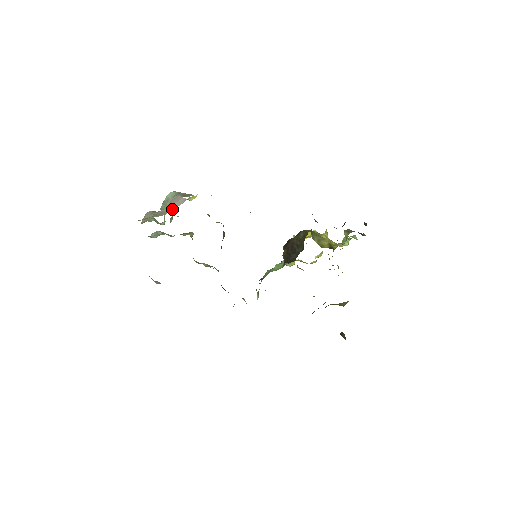
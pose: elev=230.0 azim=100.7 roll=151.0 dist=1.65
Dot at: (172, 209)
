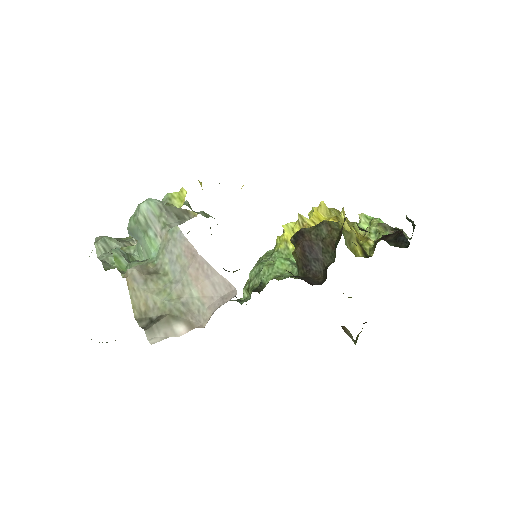
Dot at: (207, 304)
